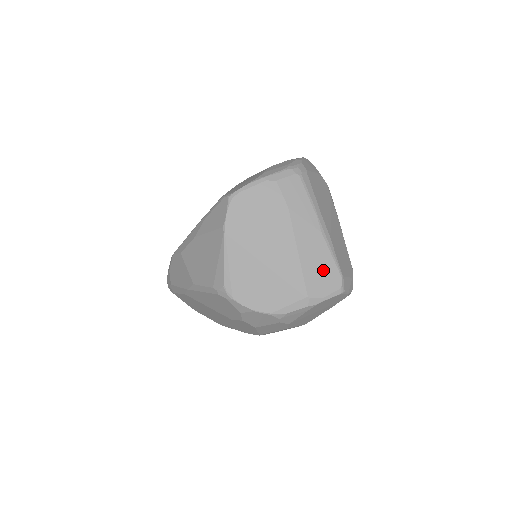
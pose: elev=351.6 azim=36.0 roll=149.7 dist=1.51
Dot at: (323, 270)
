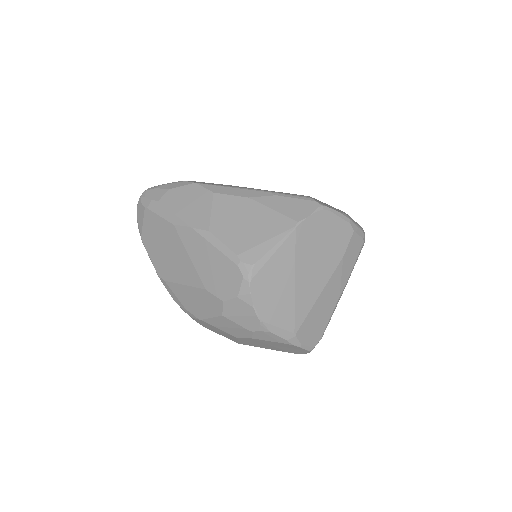
Dot at: (318, 324)
